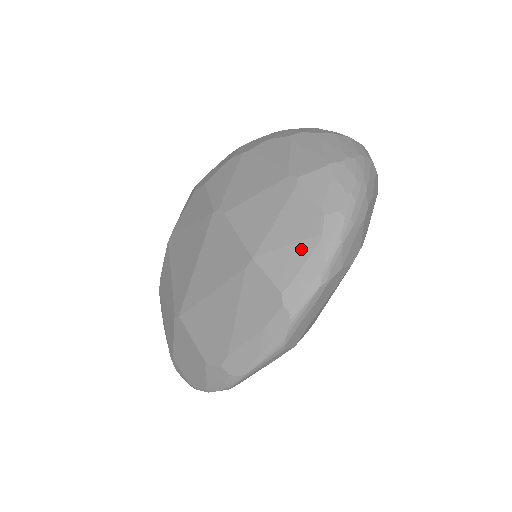
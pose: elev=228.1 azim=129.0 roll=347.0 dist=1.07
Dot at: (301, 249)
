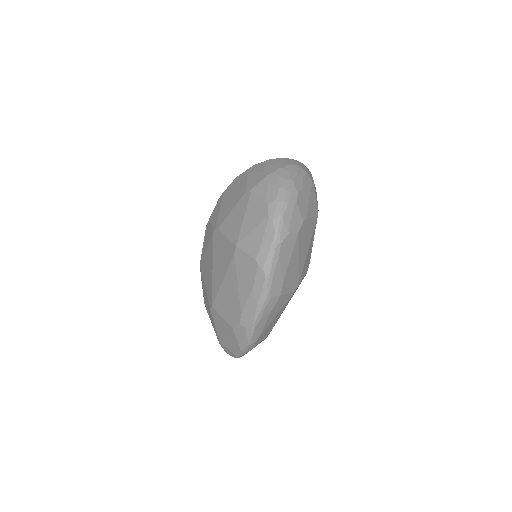
Dot at: (259, 229)
